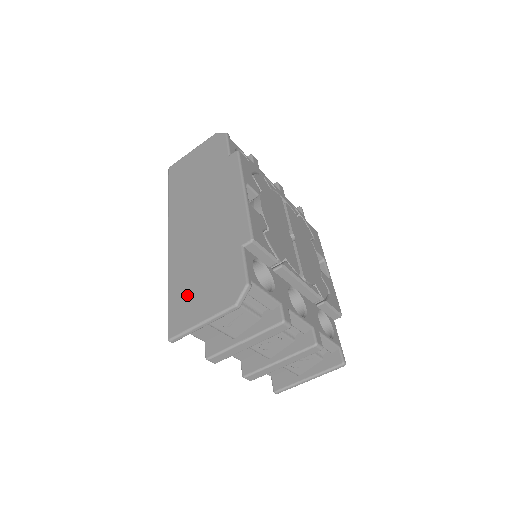
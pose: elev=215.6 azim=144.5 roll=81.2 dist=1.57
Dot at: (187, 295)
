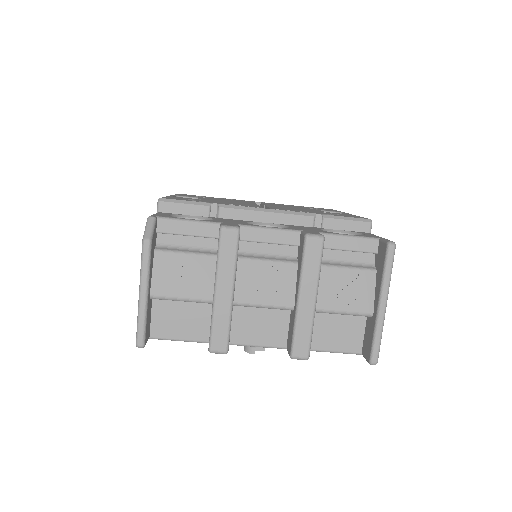
Dot at: occluded
